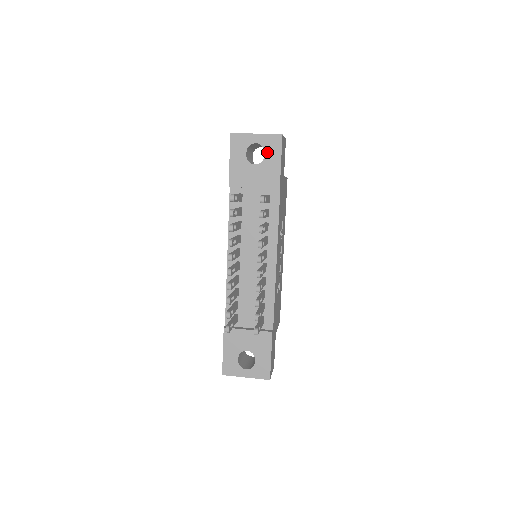
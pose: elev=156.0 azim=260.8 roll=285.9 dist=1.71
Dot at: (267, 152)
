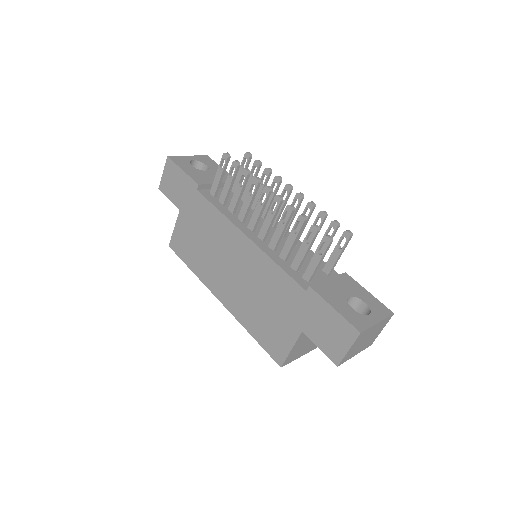
Dot at: (207, 164)
